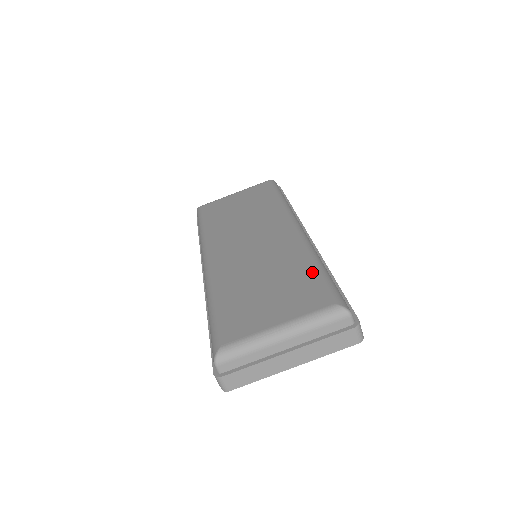
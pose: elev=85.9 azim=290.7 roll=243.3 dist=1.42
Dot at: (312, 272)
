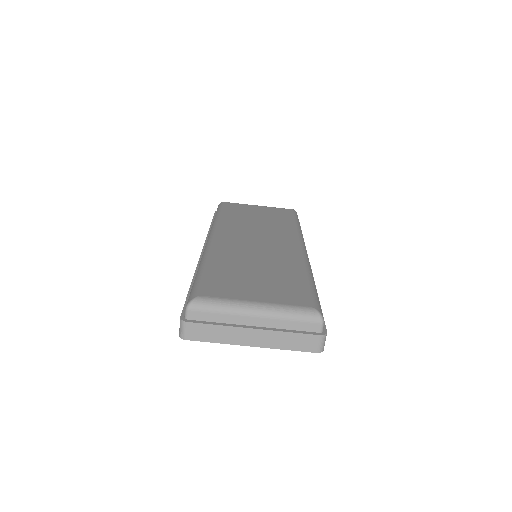
Dot at: (303, 280)
